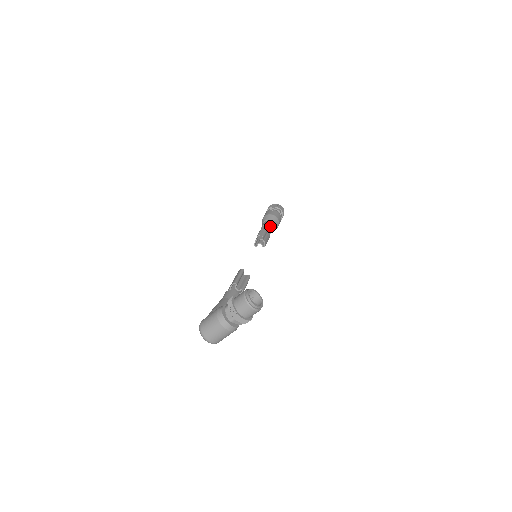
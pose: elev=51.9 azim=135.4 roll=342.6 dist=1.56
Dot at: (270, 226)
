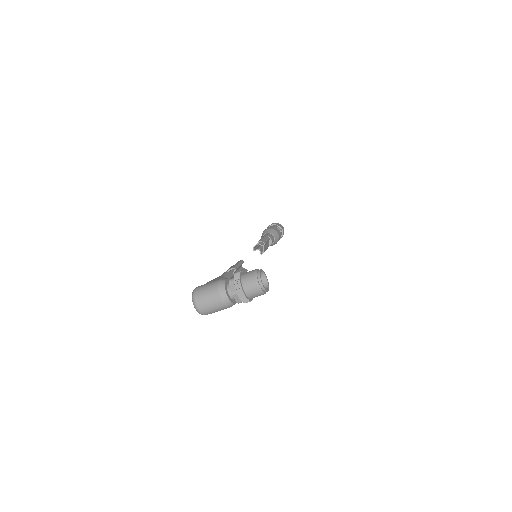
Dot at: (271, 239)
